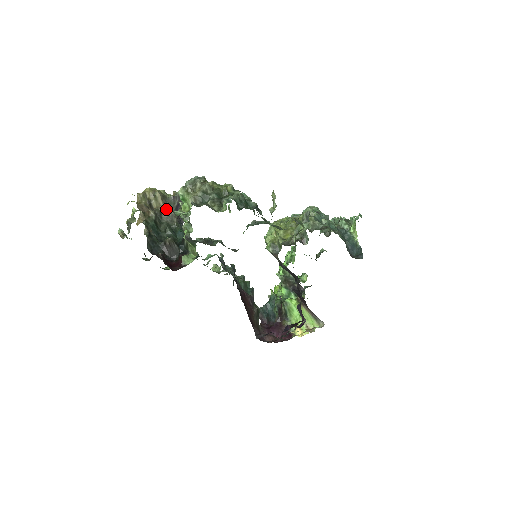
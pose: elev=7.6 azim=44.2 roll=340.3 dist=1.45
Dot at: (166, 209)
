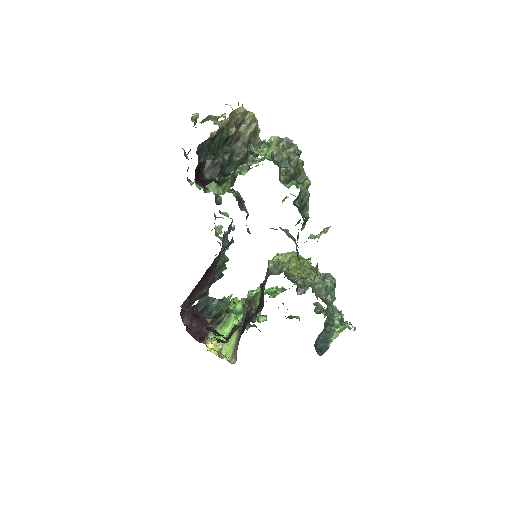
Dot at: (245, 142)
